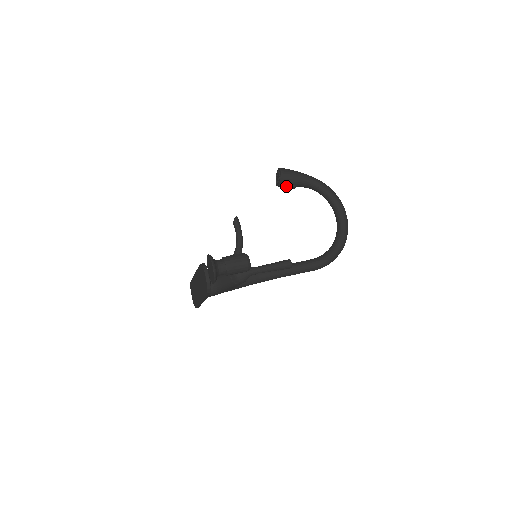
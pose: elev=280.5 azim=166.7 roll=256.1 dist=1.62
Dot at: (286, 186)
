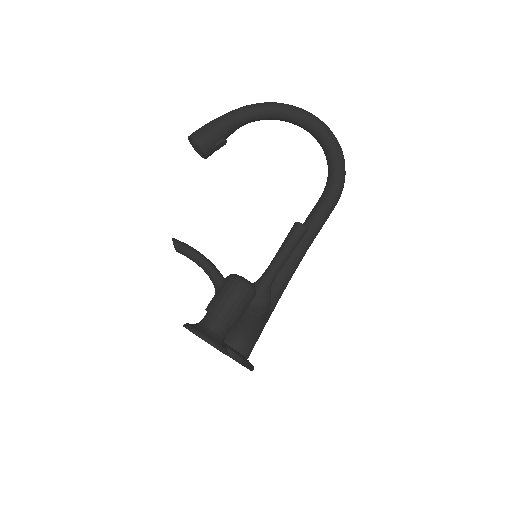
Dot at: (215, 149)
